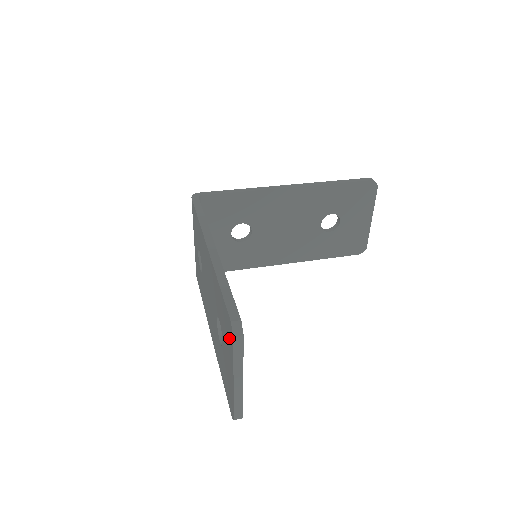
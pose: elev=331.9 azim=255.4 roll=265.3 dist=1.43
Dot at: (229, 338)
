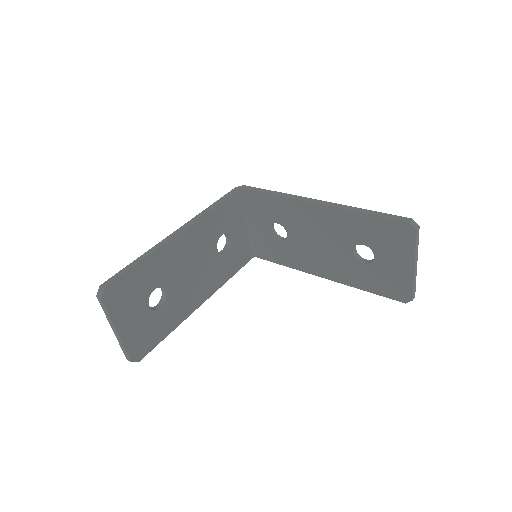
Dot at: occluded
